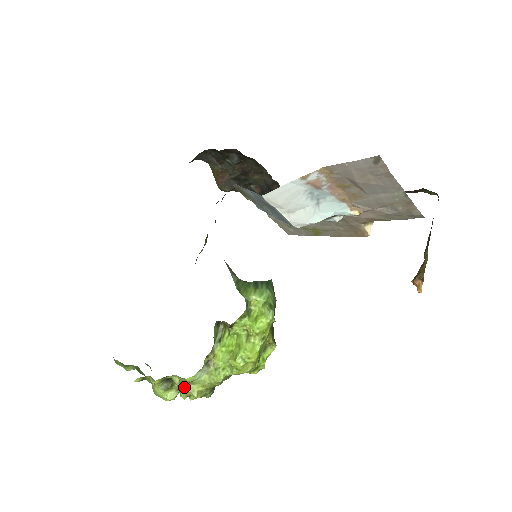
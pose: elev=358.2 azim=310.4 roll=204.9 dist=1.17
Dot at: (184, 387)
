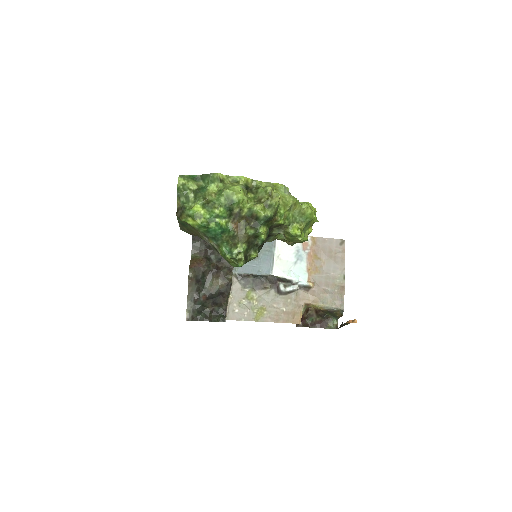
Dot at: (272, 187)
